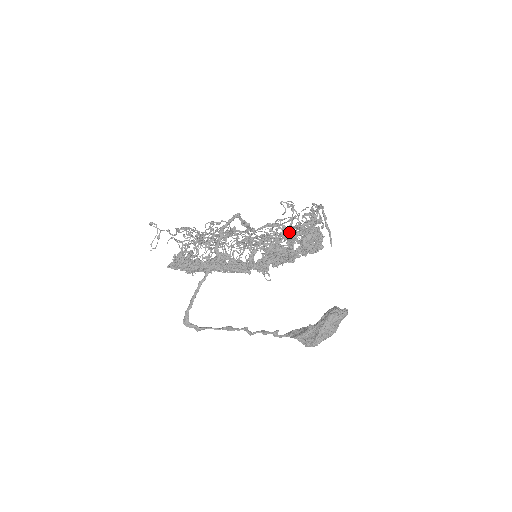
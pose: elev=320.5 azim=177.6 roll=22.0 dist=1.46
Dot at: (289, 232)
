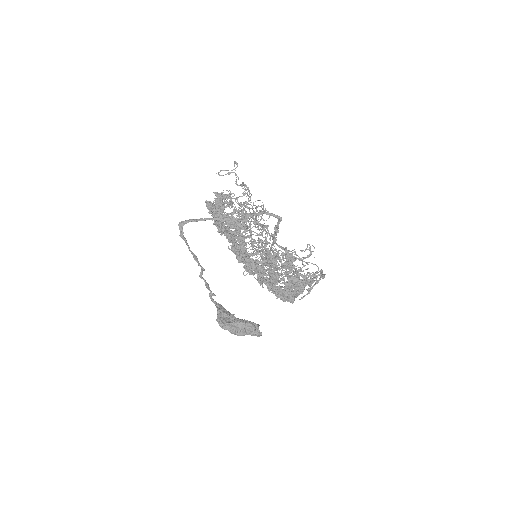
Dot at: (292, 259)
